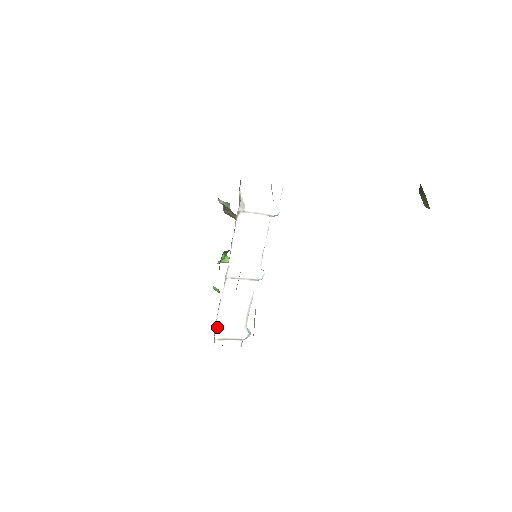
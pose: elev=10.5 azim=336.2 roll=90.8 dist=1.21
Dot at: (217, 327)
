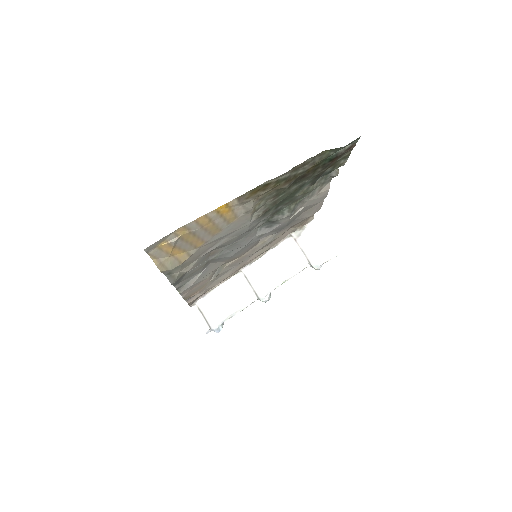
Dot at: (205, 297)
